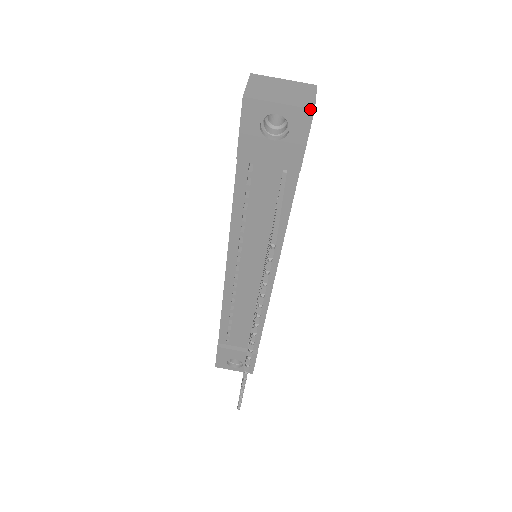
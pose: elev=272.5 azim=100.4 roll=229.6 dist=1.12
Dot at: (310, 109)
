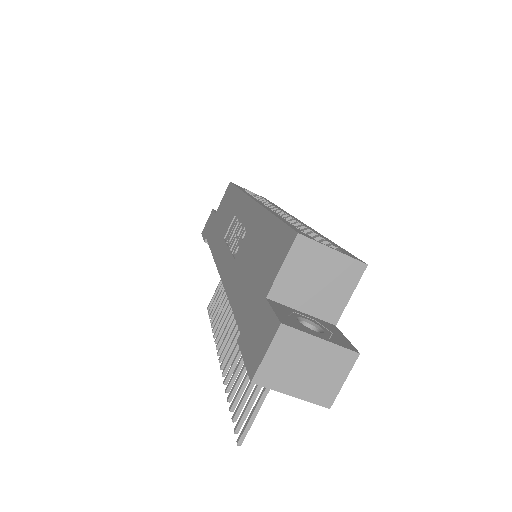
Dot at: (325, 407)
